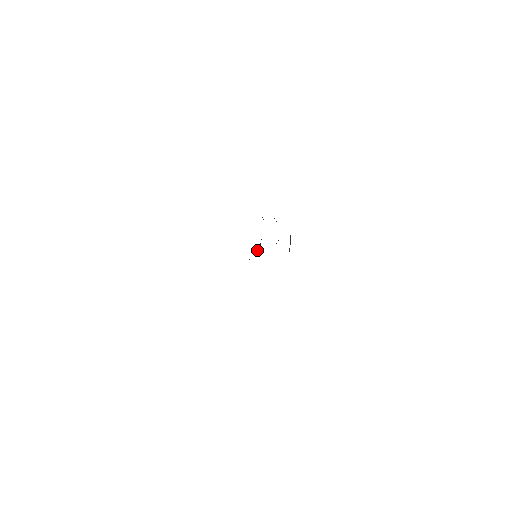
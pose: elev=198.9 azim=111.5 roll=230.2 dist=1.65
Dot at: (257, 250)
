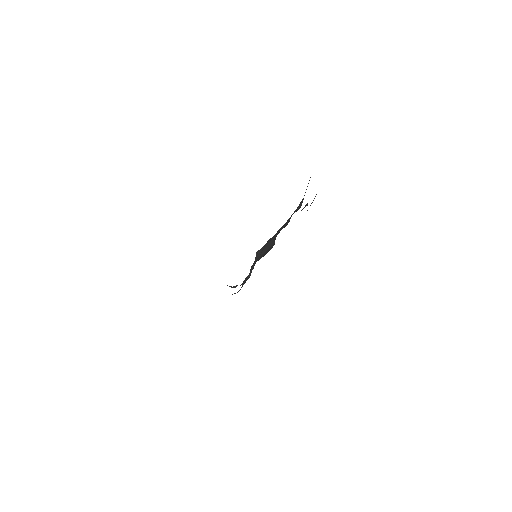
Dot at: (253, 264)
